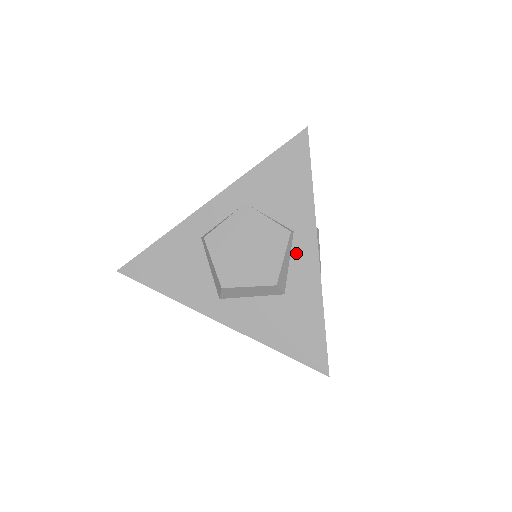
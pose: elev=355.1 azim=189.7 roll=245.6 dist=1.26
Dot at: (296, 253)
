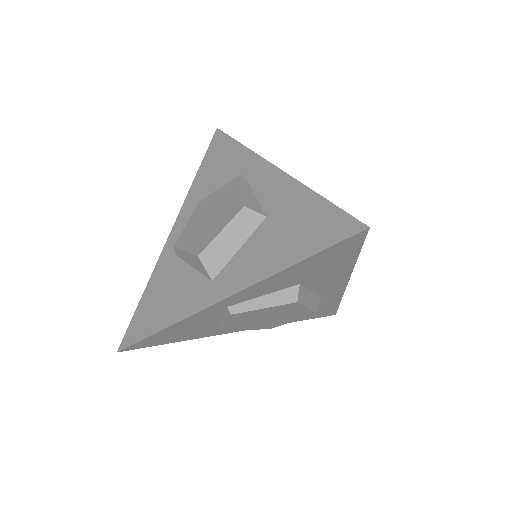
Dot at: (256, 184)
